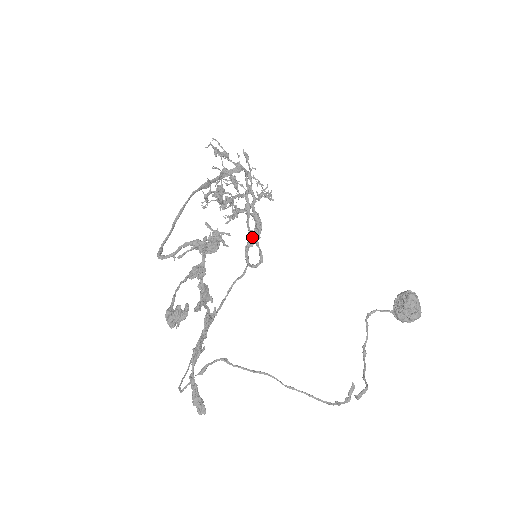
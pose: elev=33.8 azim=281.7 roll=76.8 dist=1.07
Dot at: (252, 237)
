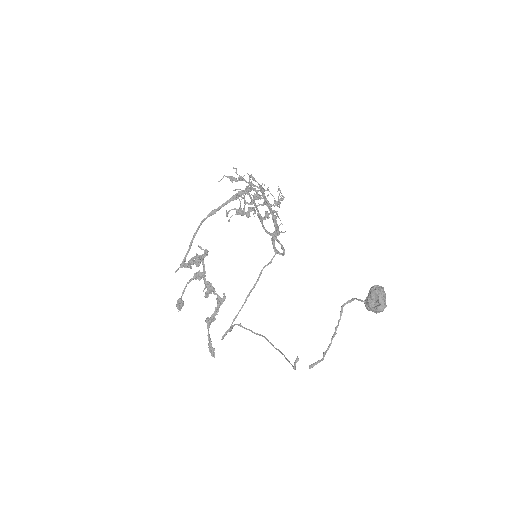
Dot at: (271, 235)
